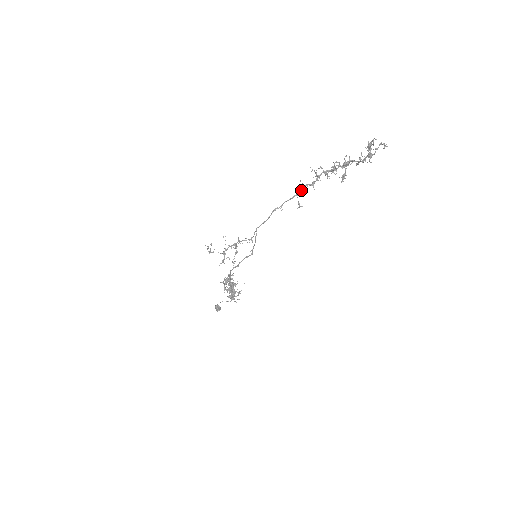
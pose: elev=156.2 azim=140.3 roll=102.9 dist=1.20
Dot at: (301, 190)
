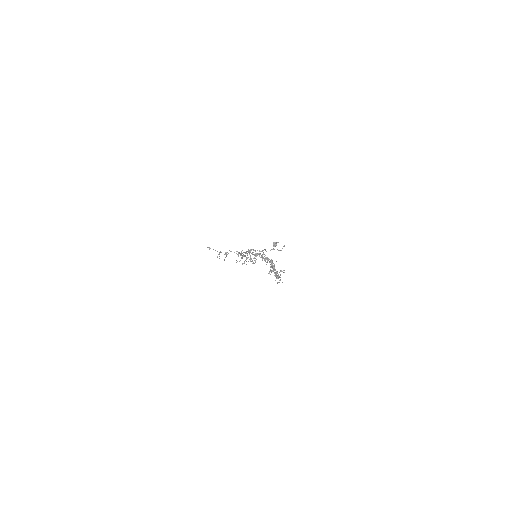
Dot at: occluded
